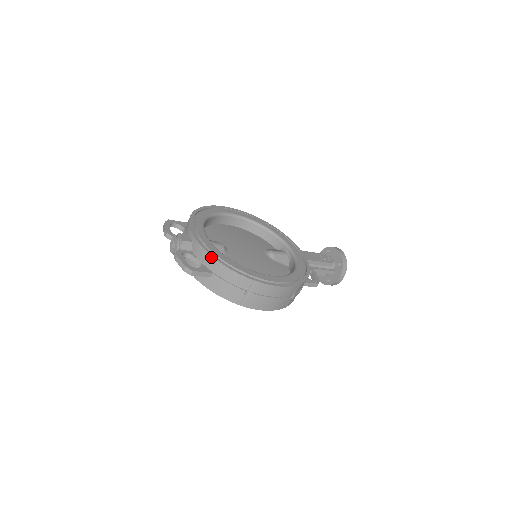
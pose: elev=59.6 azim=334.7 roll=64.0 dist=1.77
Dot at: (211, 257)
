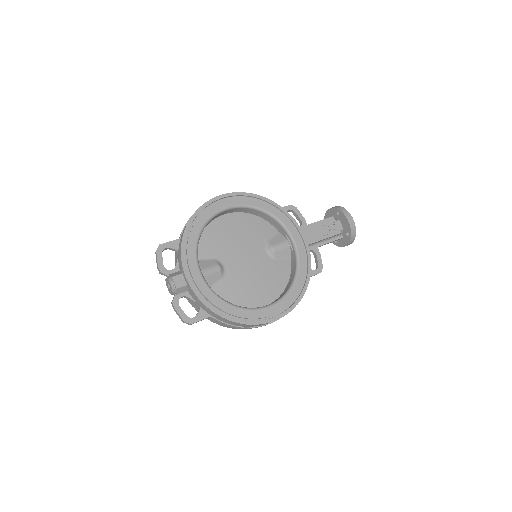
Dot at: (207, 308)
